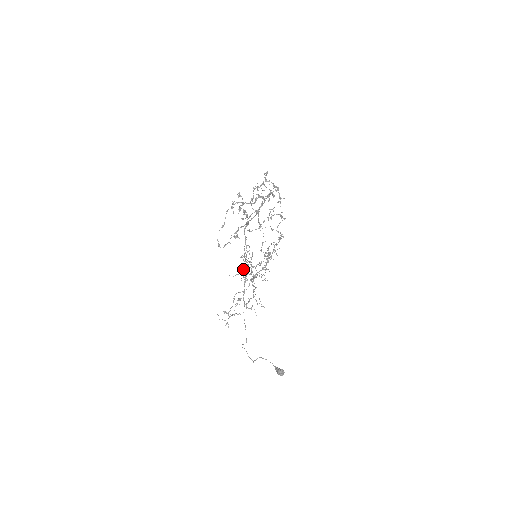
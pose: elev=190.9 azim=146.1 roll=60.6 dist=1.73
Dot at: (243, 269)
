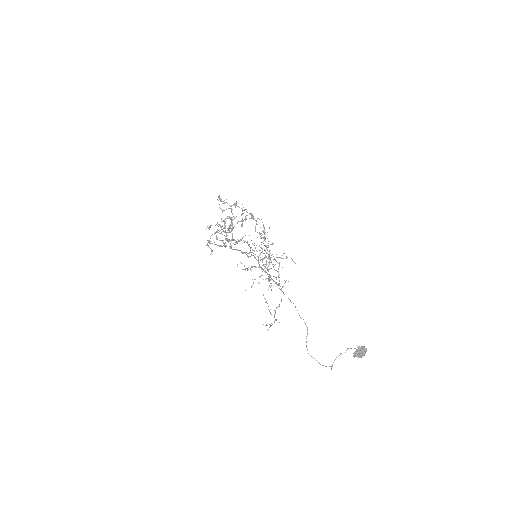
Dot at: occluded
